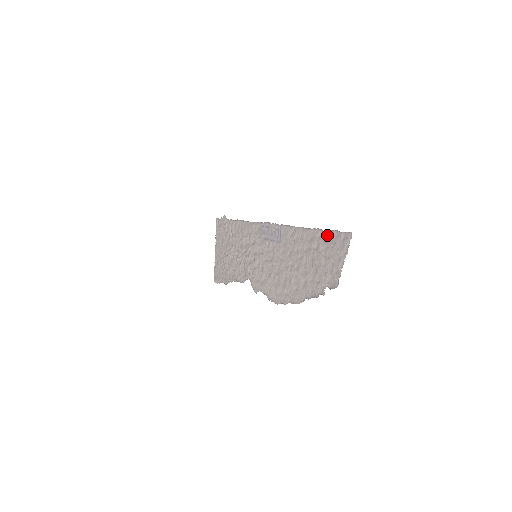
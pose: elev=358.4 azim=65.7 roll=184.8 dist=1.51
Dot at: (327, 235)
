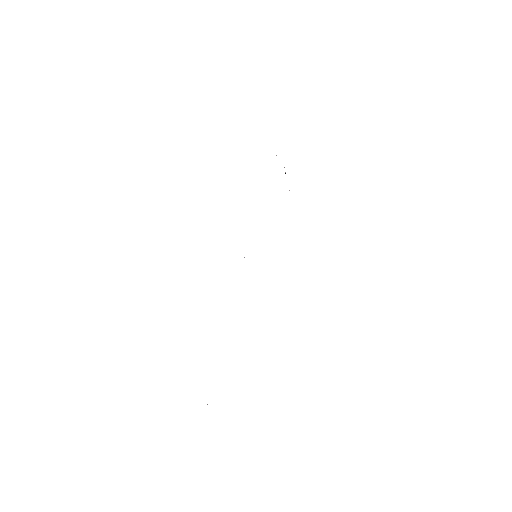
Dot at: occluded
